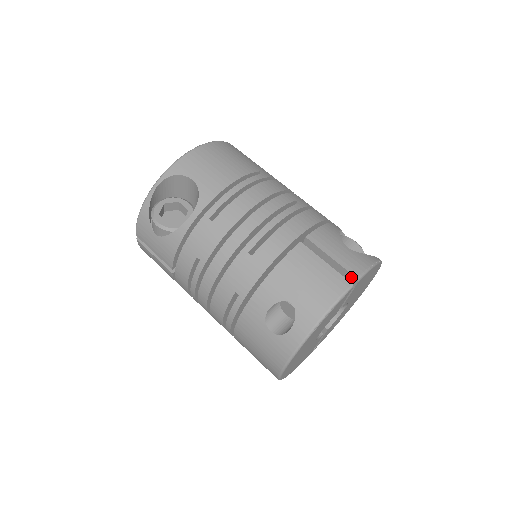
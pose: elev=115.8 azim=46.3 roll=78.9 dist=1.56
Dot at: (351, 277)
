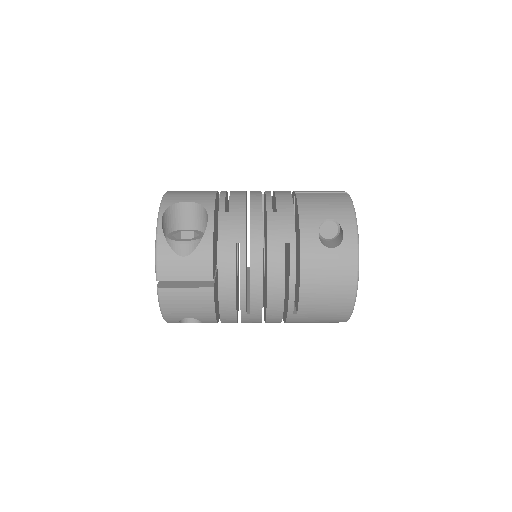
Dot at: occluded
